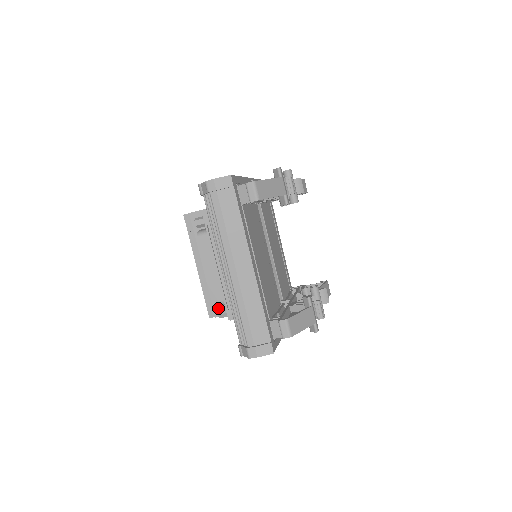
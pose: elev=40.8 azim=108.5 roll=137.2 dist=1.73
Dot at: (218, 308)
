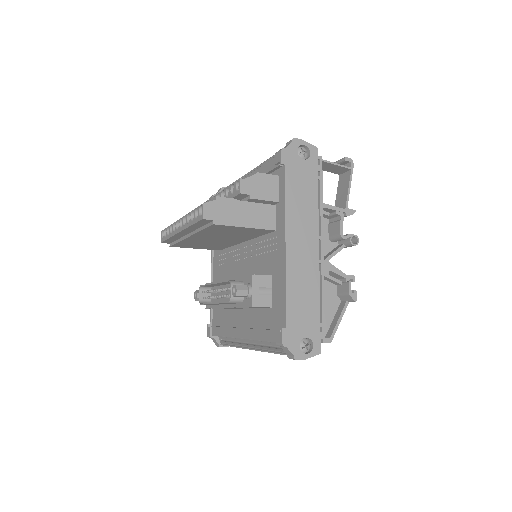
Dot at: (178, 246)
